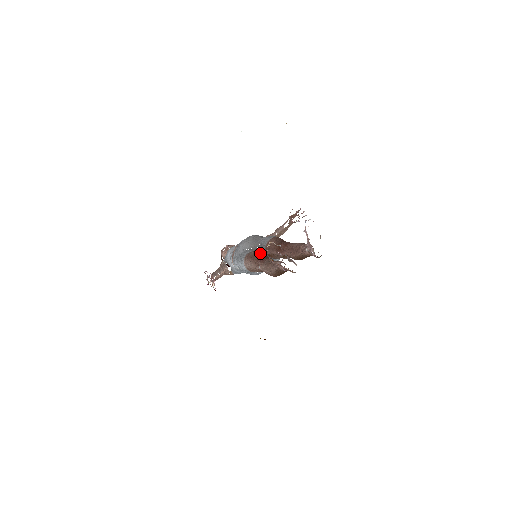
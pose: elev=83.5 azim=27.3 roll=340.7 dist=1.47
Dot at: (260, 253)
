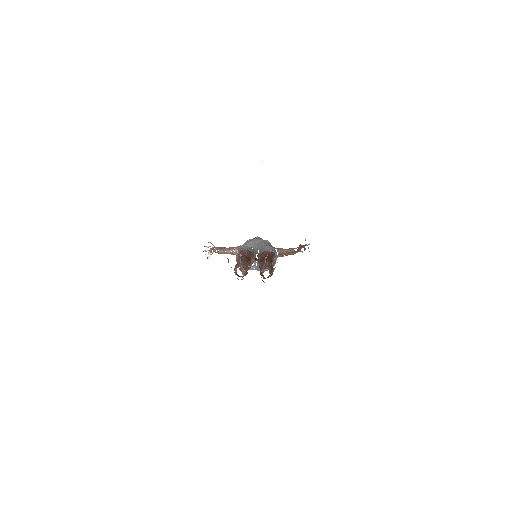
Dot at: (249, 254)
